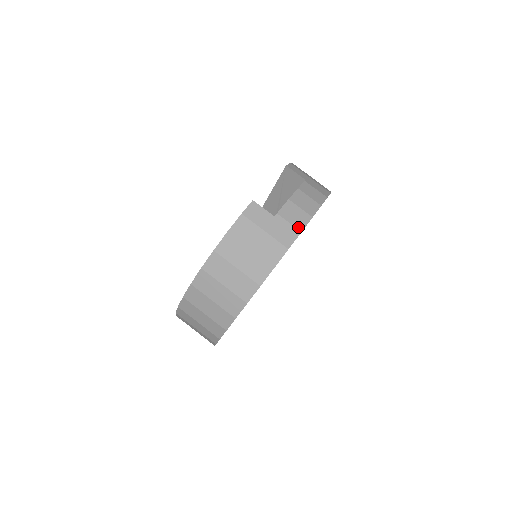
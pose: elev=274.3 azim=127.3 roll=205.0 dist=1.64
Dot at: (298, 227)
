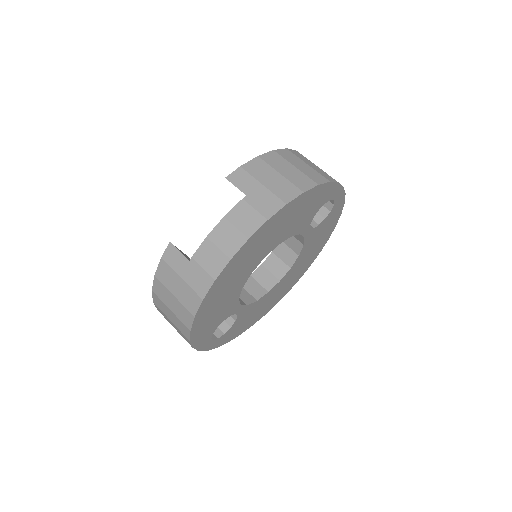
Dot at: (212, 274)
